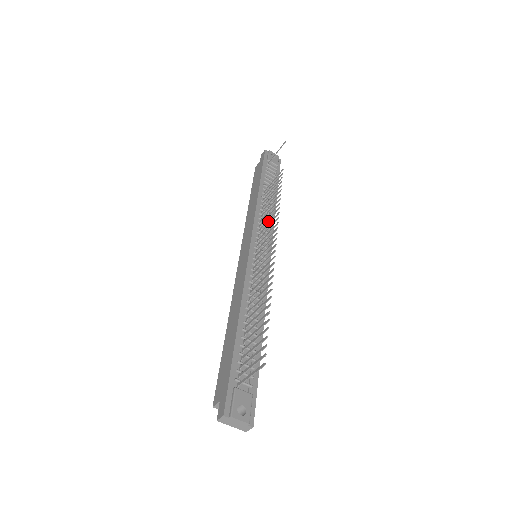
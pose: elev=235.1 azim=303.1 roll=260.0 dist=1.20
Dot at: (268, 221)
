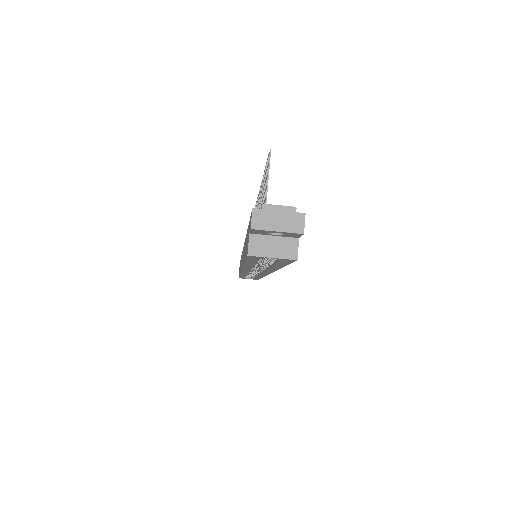
Dot at: occluded
